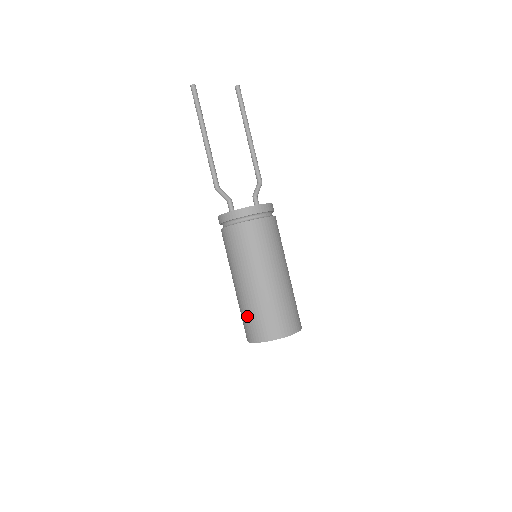
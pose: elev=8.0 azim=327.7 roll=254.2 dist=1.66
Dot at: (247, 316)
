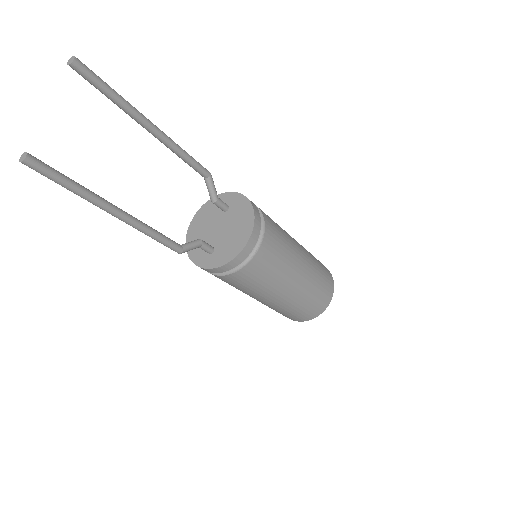
Dot at: (284, 313)
